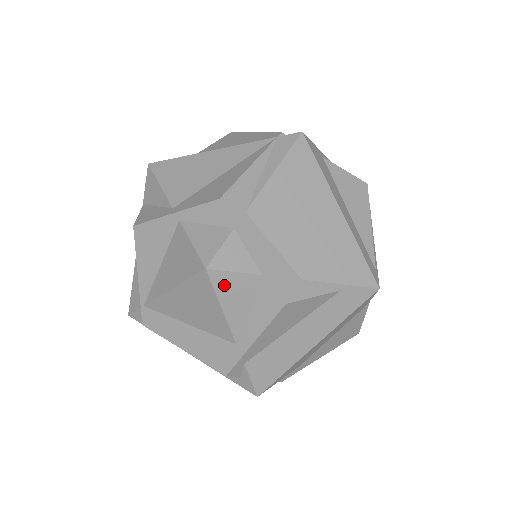
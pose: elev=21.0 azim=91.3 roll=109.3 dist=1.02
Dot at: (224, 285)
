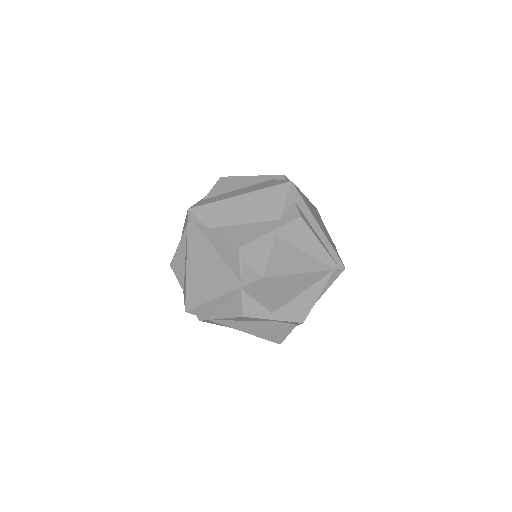
Dot at: occluded
